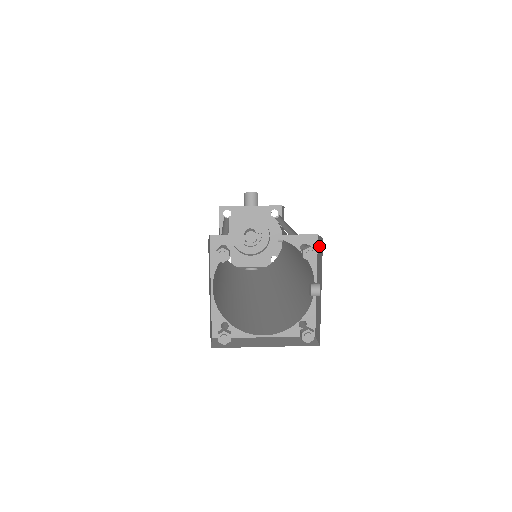
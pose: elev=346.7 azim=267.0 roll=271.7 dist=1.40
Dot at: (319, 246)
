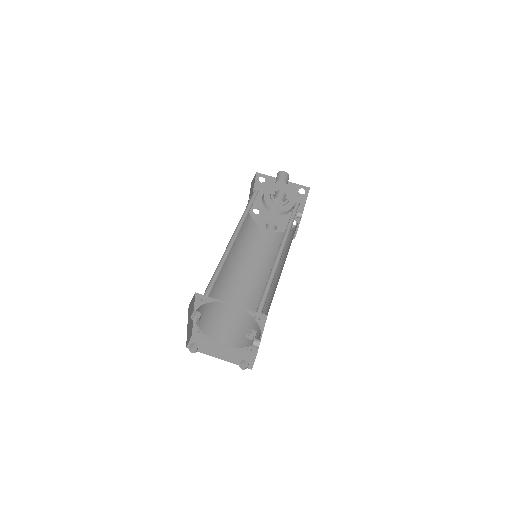
Dot at: occluded
